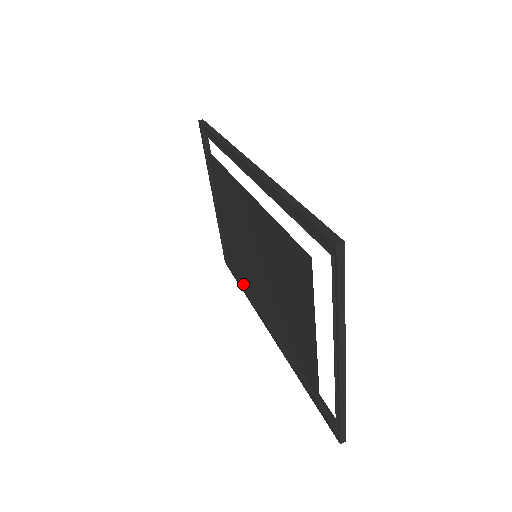
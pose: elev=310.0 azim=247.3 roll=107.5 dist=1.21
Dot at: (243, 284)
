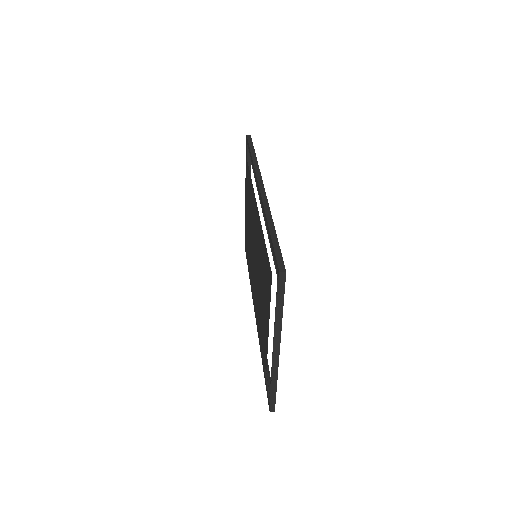
Dot at: occluded
